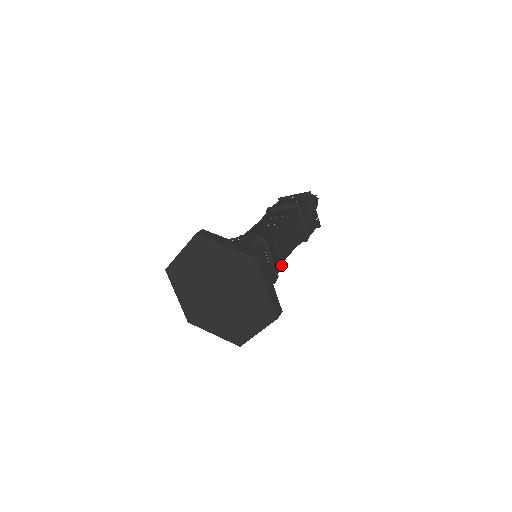
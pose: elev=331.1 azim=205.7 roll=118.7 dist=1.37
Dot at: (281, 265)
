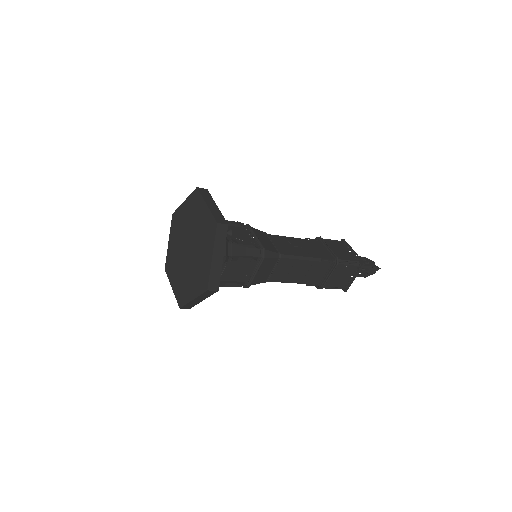
Dot at: (279, 253)
